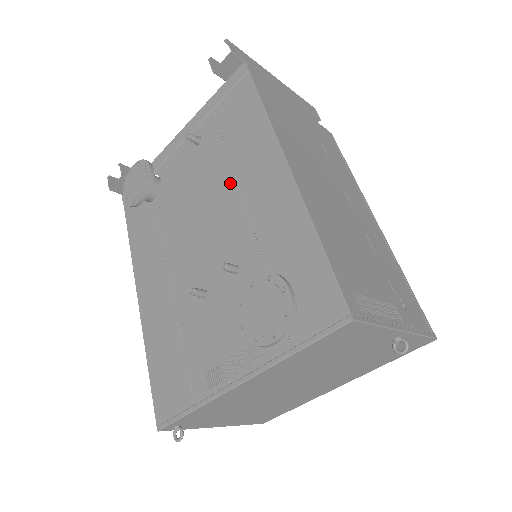
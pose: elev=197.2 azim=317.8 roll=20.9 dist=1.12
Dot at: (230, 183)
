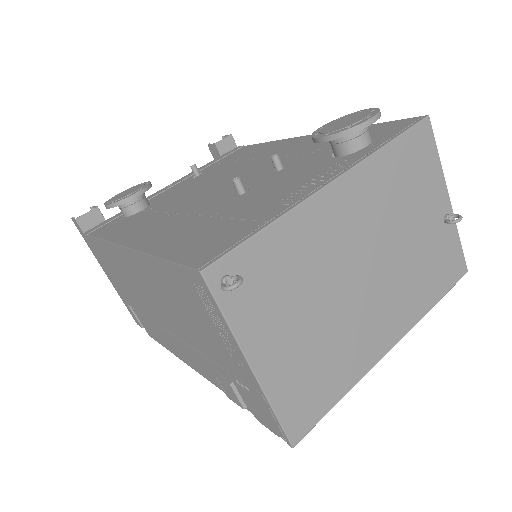
Dot at: (249, 162)
